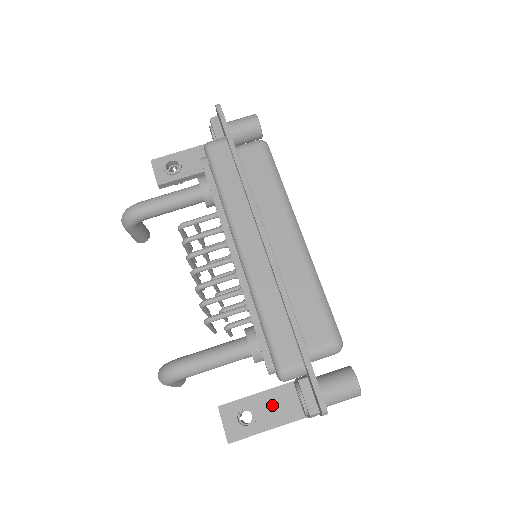
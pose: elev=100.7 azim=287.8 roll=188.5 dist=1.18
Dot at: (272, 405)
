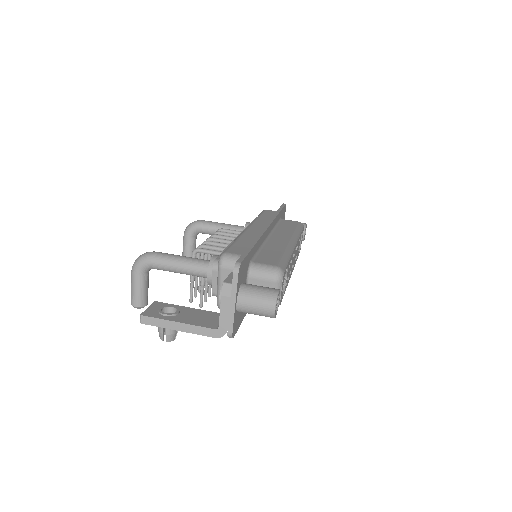
Dot at: (197, 315)
